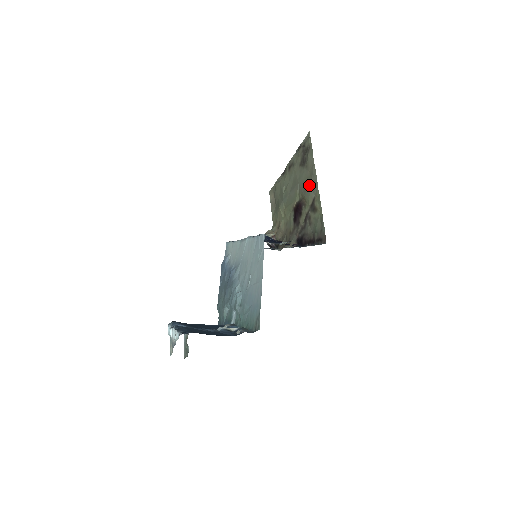
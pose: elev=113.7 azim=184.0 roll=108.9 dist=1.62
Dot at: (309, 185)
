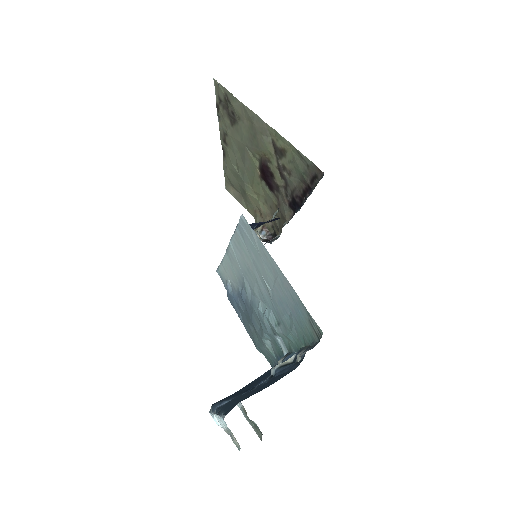
Dot at: (256, 133)
